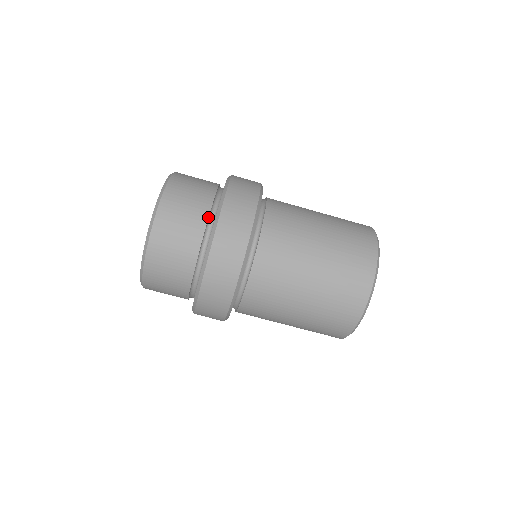
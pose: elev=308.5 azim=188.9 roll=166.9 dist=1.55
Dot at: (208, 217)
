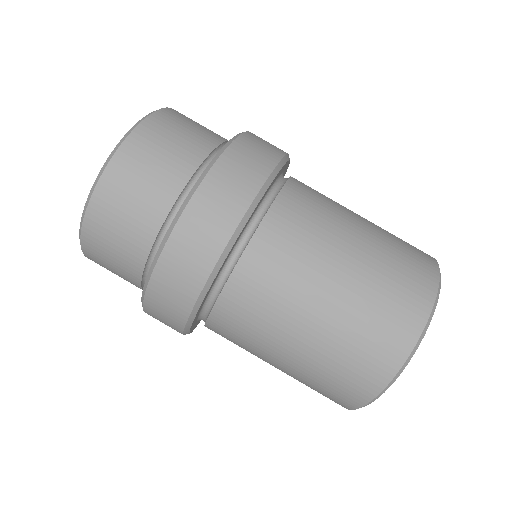
Dot at: (216, 147)
